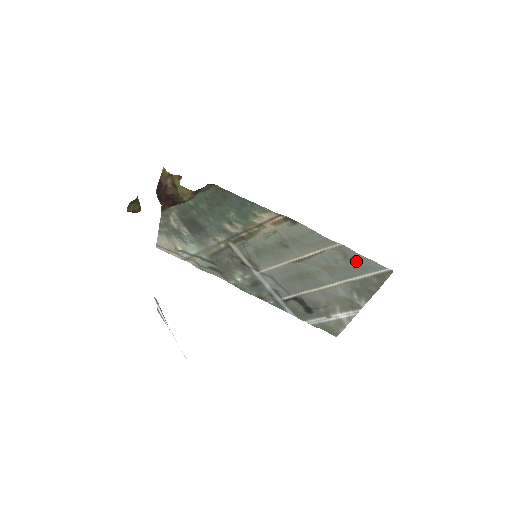
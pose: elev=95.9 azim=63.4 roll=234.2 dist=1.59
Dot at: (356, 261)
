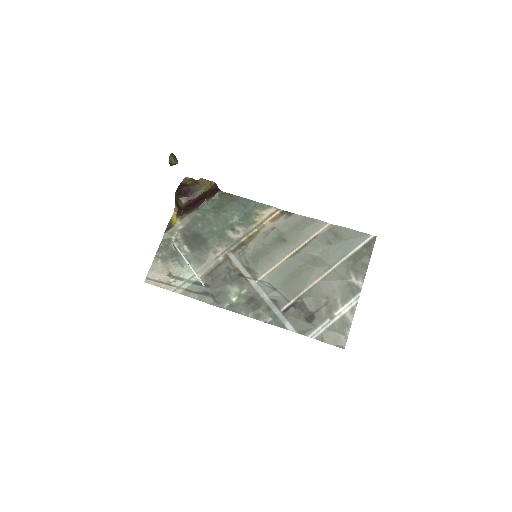
Dot at: (345, 236)
